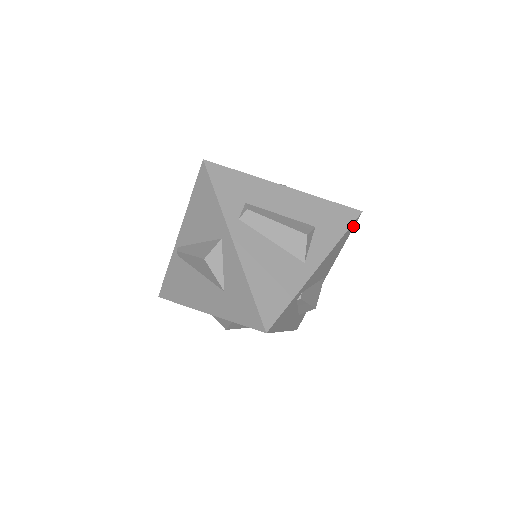
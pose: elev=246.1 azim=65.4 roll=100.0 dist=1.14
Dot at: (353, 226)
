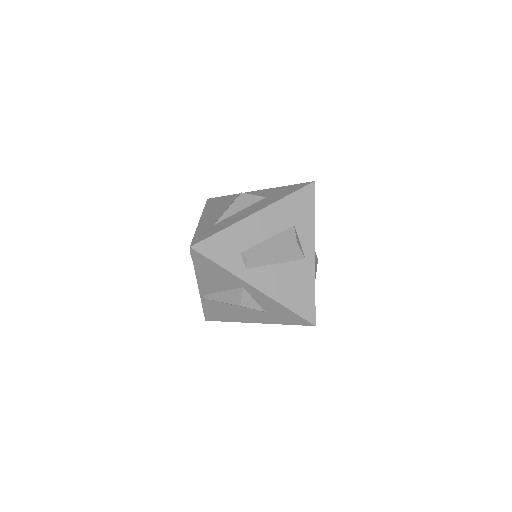
Dot at: occluded
